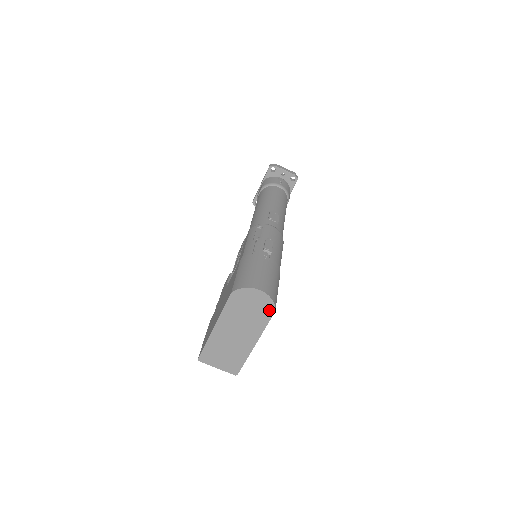
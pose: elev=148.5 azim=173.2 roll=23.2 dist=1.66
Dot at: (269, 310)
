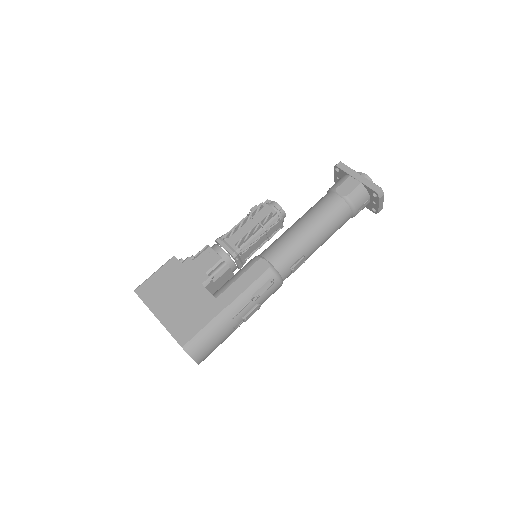
Dot at: occluded
